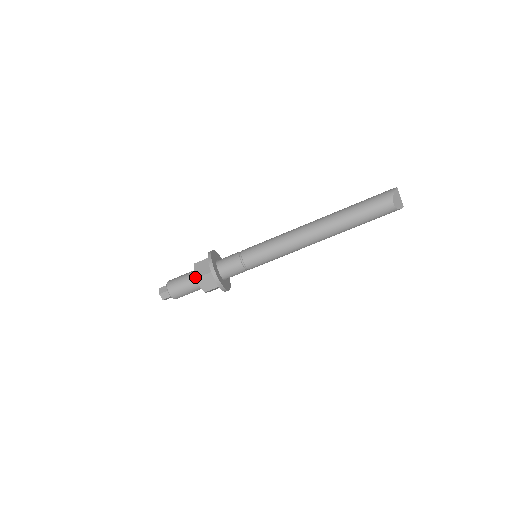
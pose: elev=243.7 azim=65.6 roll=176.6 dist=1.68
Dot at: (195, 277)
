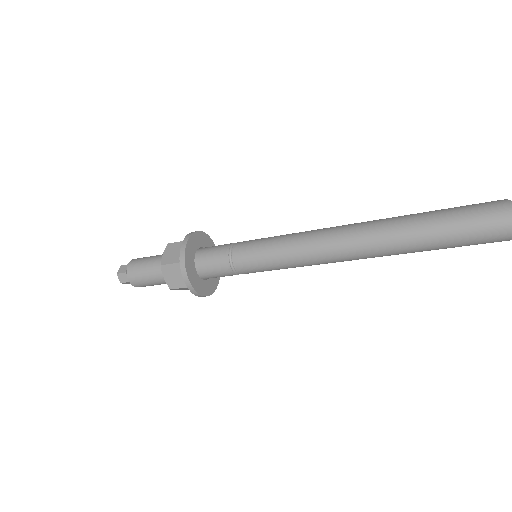
Dot at: occluded
